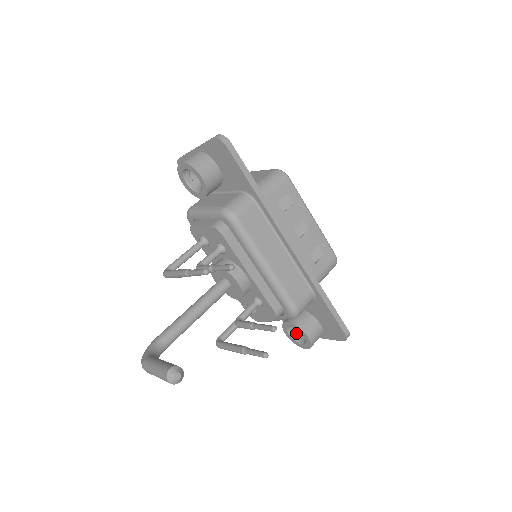
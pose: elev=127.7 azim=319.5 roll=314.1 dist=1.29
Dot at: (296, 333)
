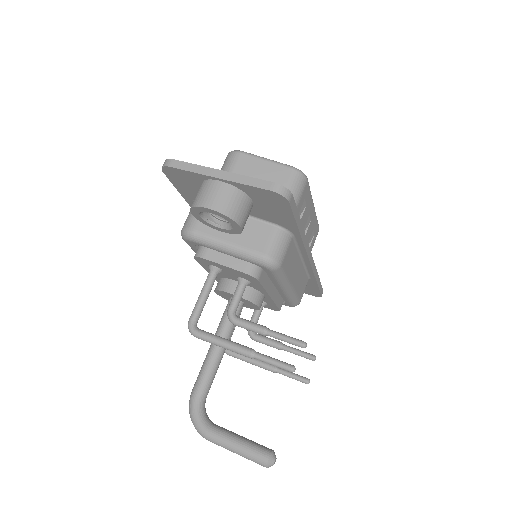
Dot at: occluded
